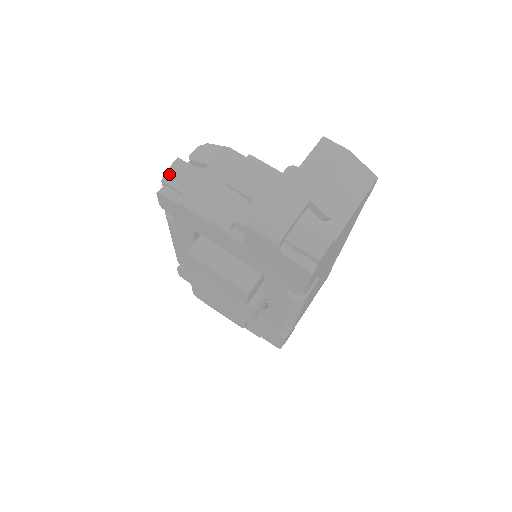
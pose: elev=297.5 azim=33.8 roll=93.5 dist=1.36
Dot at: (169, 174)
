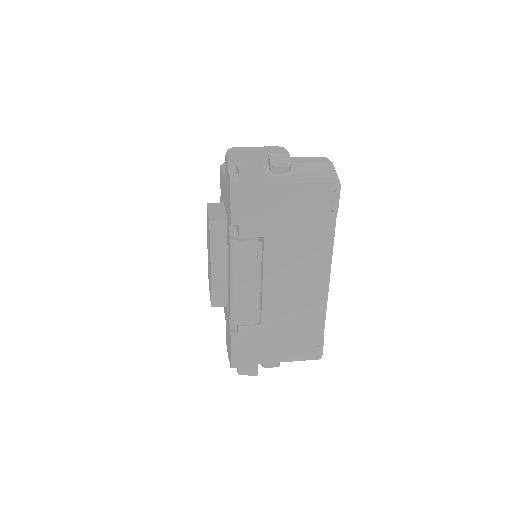
Dot at: occluded
